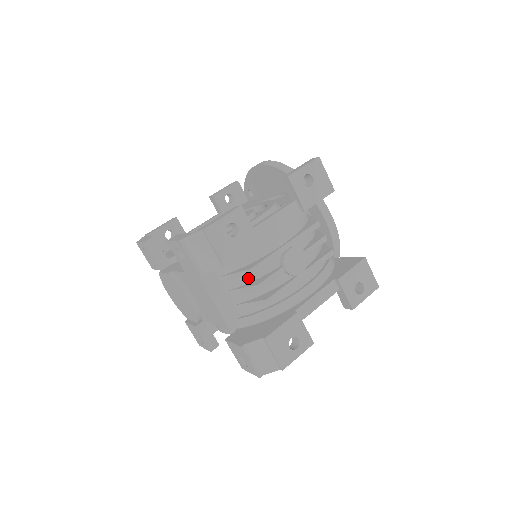
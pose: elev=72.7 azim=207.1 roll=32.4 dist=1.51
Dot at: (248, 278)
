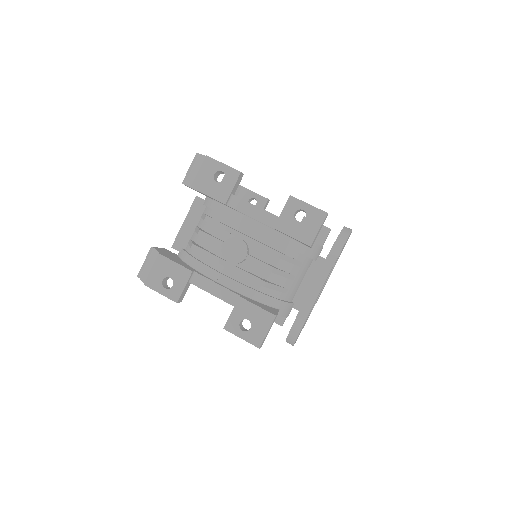
Dot at: (207, 227)
